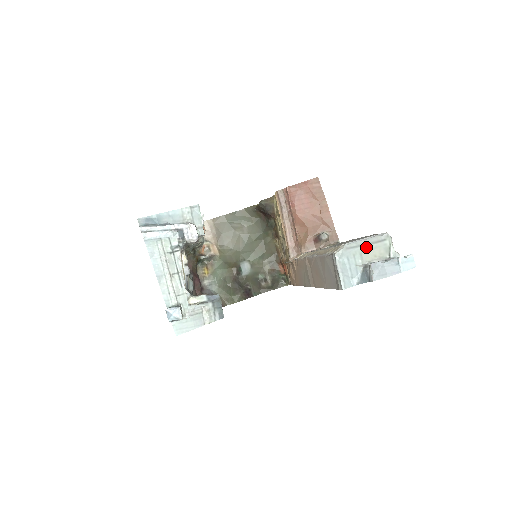
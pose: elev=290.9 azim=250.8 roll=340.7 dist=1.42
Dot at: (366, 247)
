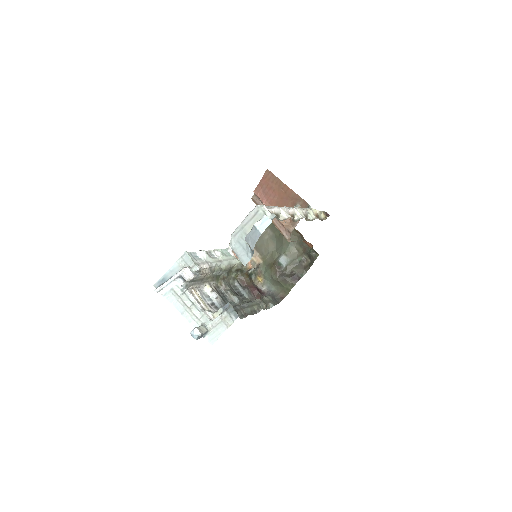
Dot at: (247, 226)
